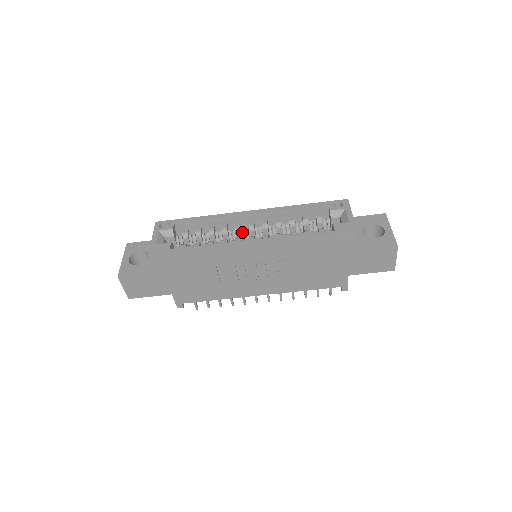
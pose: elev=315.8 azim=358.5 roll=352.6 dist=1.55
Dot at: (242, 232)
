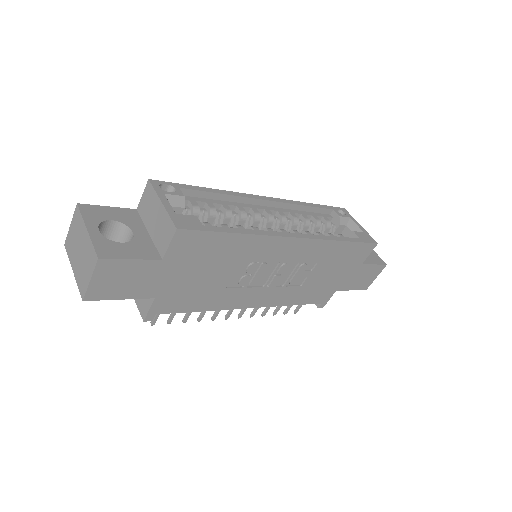
Dot at: (260, 221)
